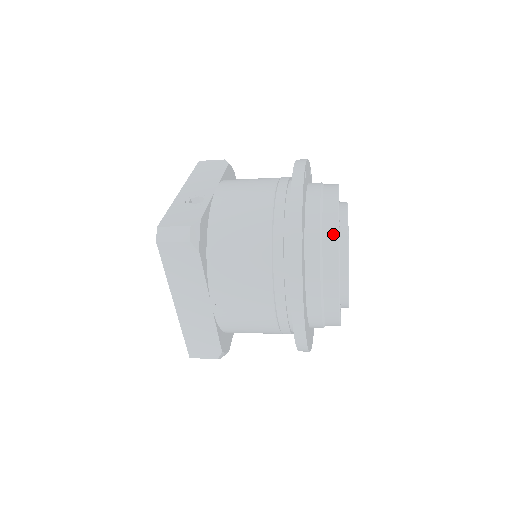
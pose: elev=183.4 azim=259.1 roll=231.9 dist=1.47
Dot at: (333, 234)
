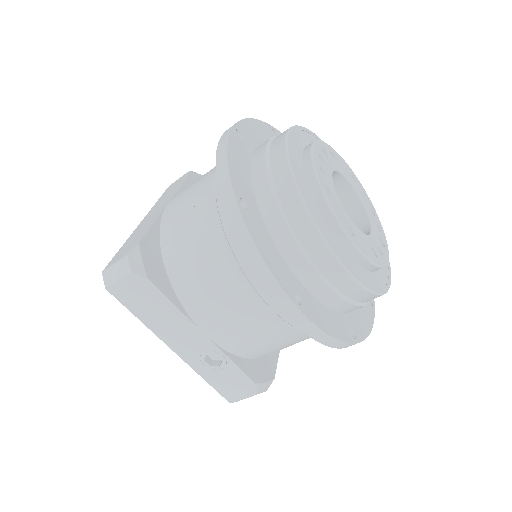
Dot at: occluded
